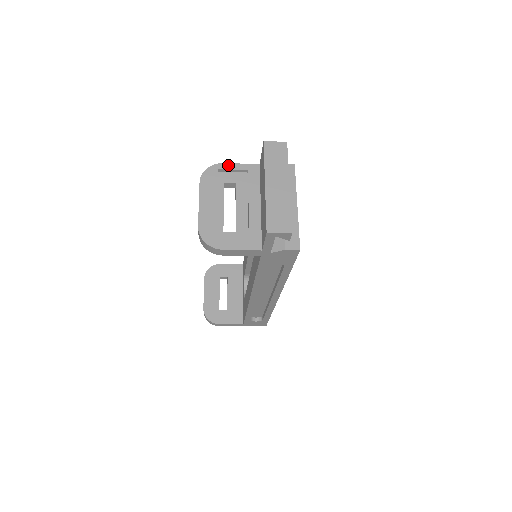
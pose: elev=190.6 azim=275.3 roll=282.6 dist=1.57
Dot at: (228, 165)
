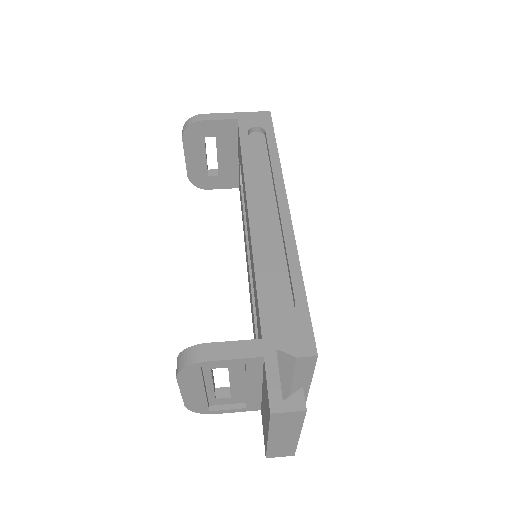
Dot at: (215, 363)
